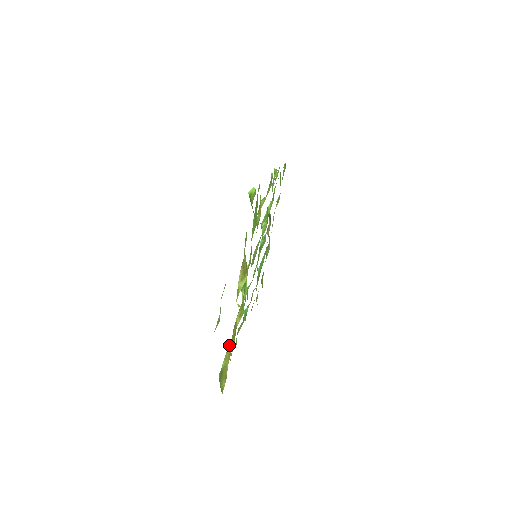
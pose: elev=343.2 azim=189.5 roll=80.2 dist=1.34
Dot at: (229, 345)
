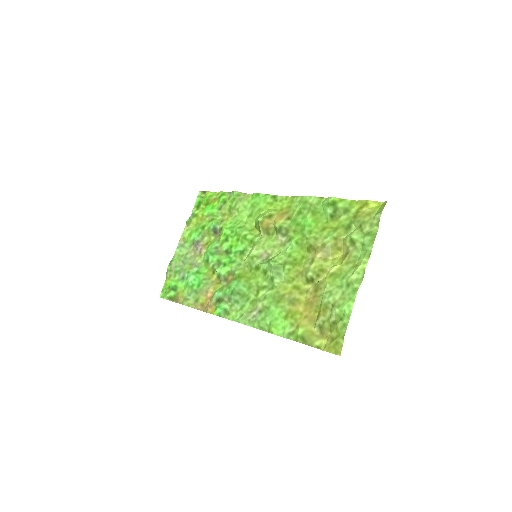
Dot at: (296, 317)
